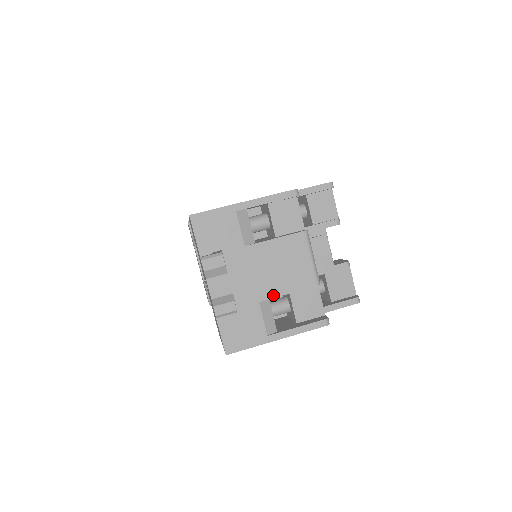
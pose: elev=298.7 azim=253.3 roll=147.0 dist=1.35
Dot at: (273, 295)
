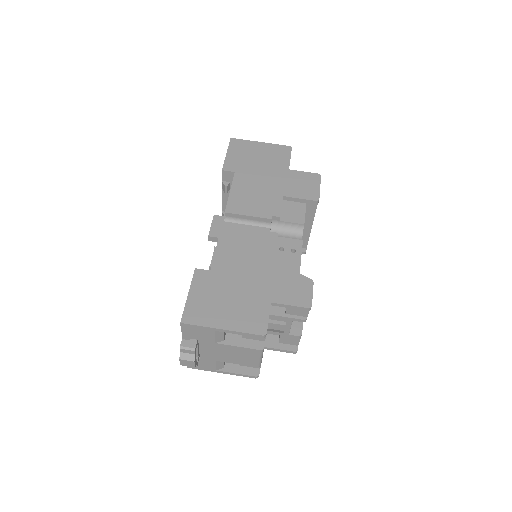
Dot at: (226, 361)
